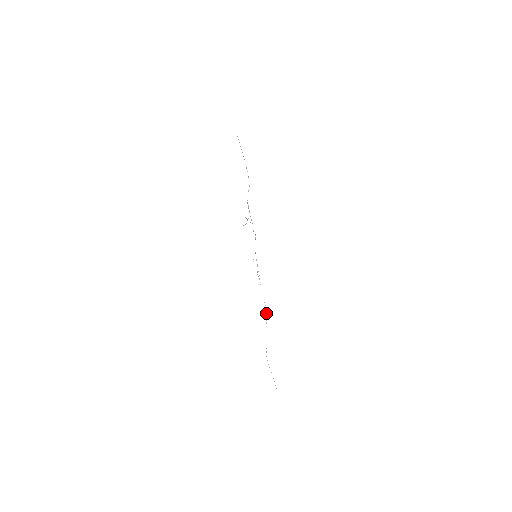
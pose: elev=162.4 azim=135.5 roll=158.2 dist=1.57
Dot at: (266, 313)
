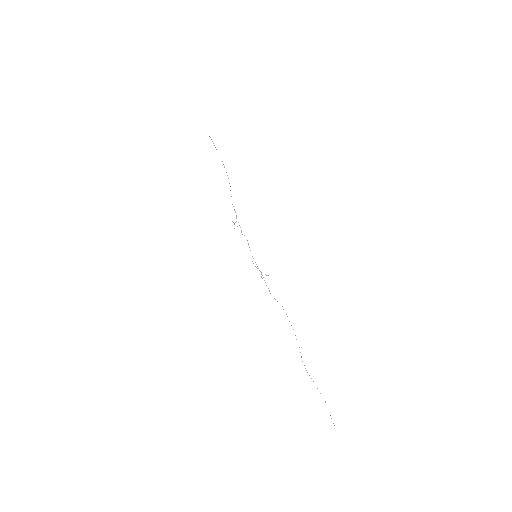
Dot at: occluded
